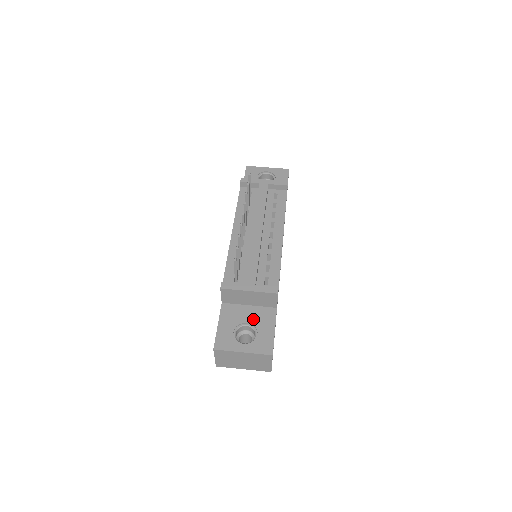
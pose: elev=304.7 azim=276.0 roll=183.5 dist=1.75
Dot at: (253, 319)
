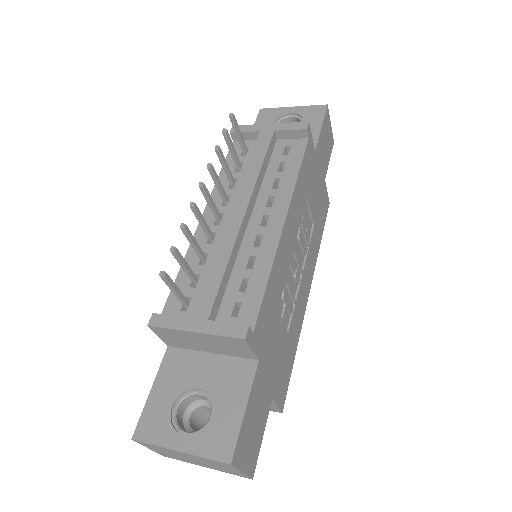
Dot at: (211, 382)
